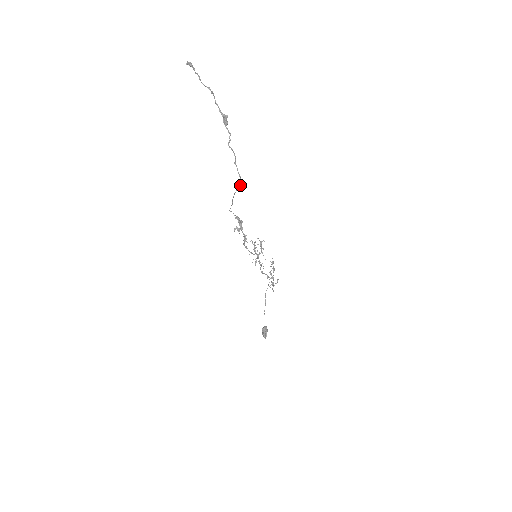
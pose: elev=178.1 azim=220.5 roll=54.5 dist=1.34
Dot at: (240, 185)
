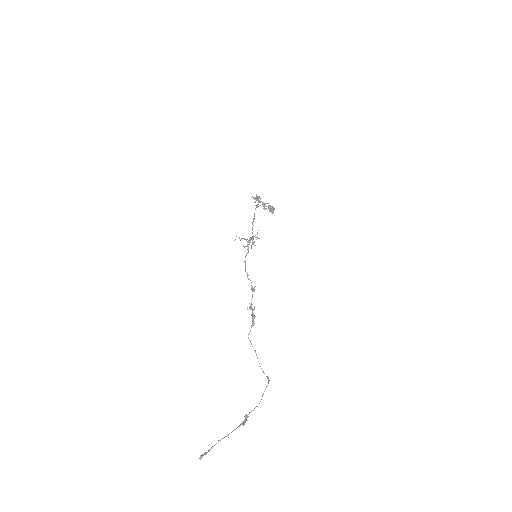
Dot at: (268, 379)
